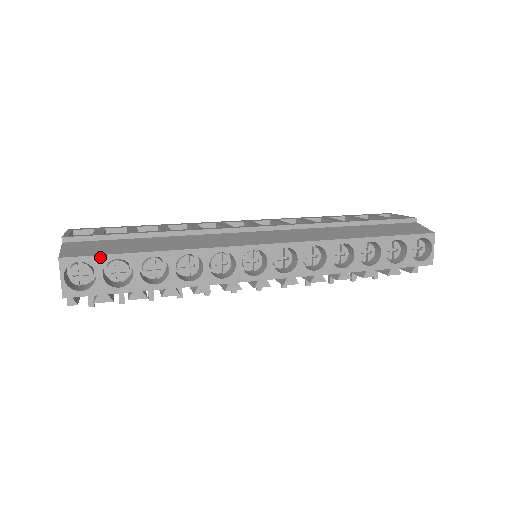
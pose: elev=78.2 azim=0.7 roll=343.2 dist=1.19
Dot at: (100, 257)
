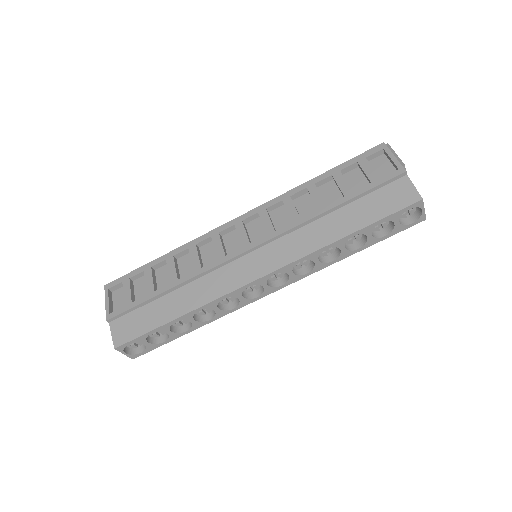
Dot at: (140, 337)
